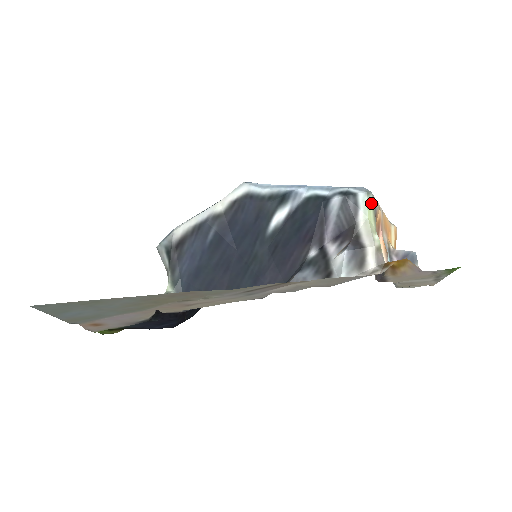
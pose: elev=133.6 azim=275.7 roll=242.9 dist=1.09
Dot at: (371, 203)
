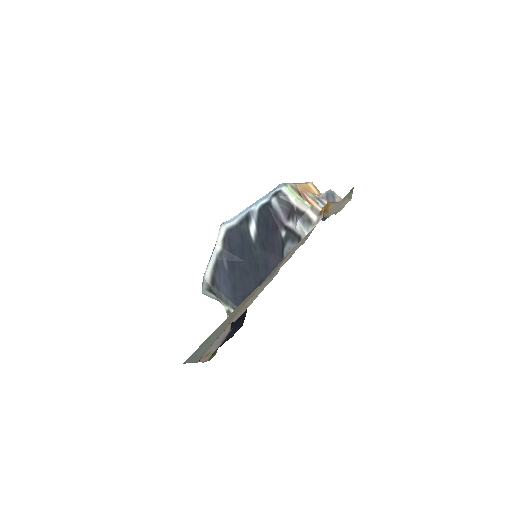
Dot at: (291, 188)
